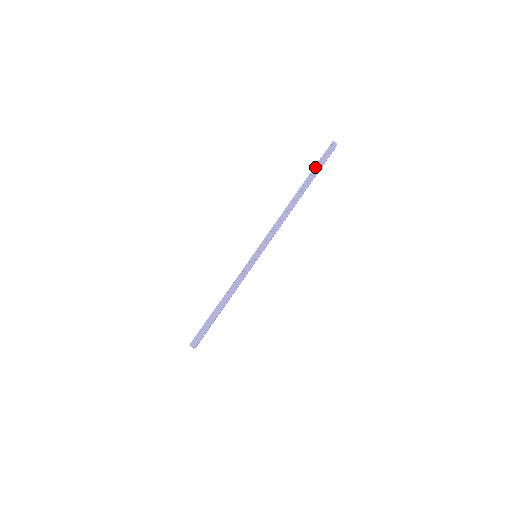
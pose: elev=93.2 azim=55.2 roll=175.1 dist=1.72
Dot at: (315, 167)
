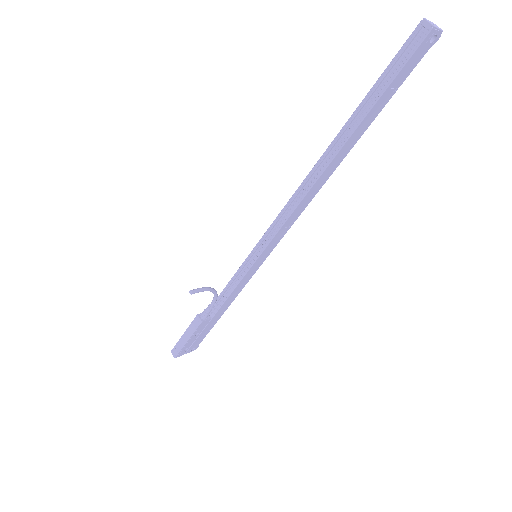
Dot at: (370, 92)
